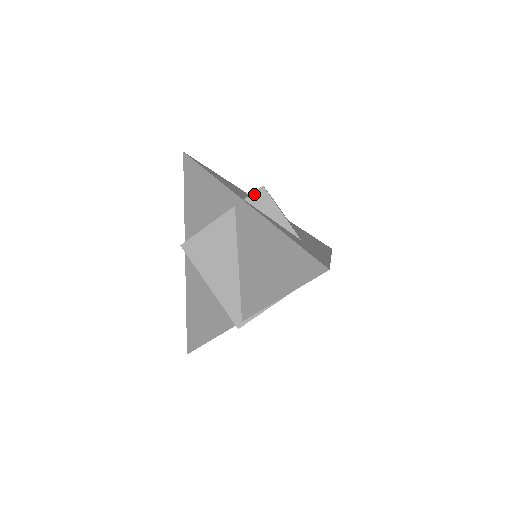
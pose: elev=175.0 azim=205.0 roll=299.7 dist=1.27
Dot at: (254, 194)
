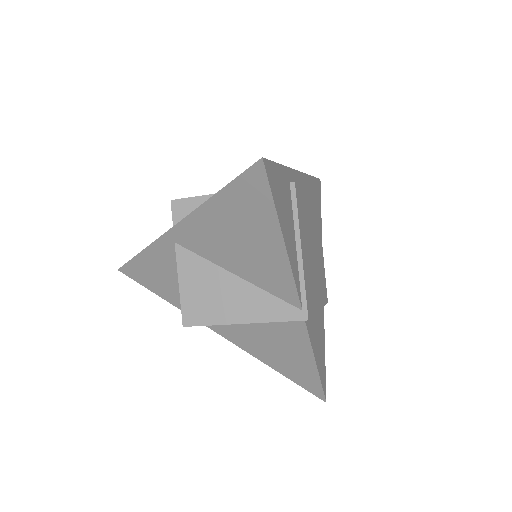
Dot at: (174, 215)
